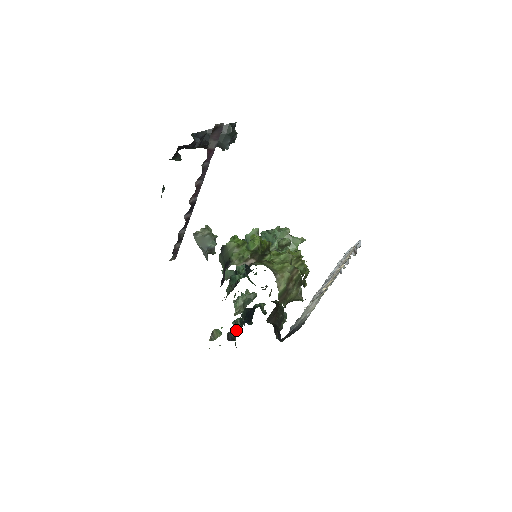
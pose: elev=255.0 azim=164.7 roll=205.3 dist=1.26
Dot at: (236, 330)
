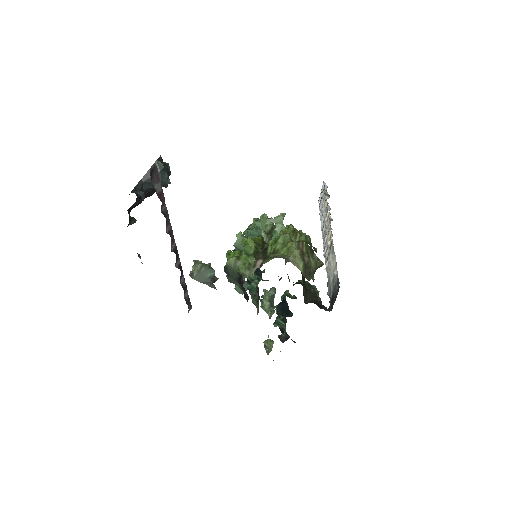
Dot at: (283, 329)
